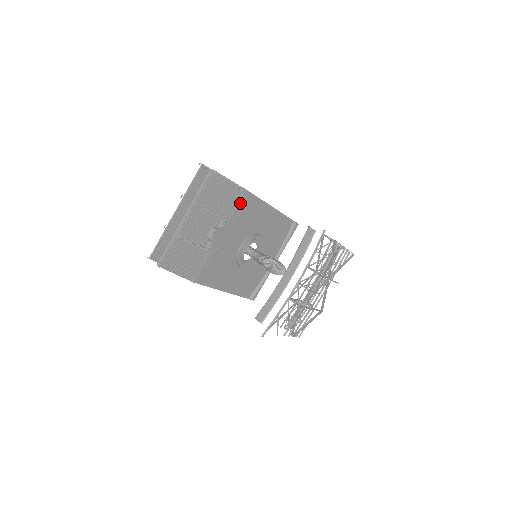
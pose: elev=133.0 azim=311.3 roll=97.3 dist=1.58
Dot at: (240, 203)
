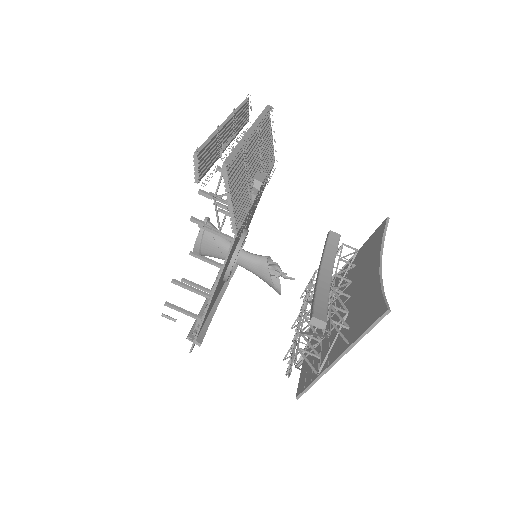
Dot at: (270, 170)
